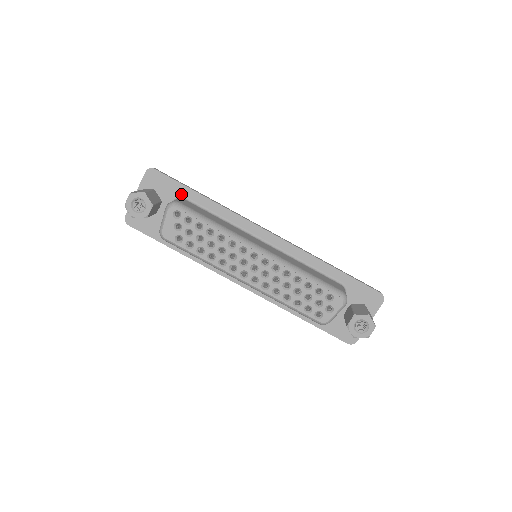
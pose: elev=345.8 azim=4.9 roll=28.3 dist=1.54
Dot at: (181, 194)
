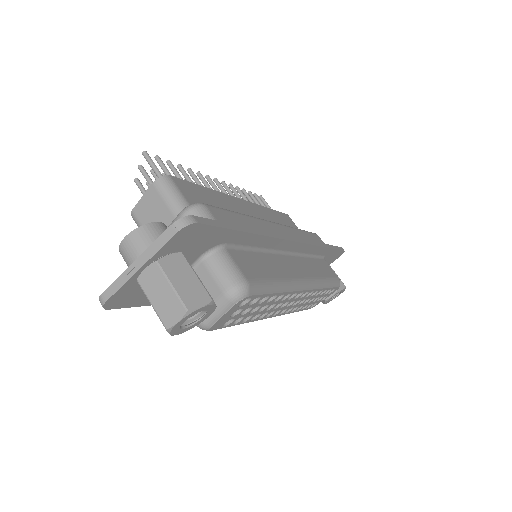
Dot at: (222, 242)
